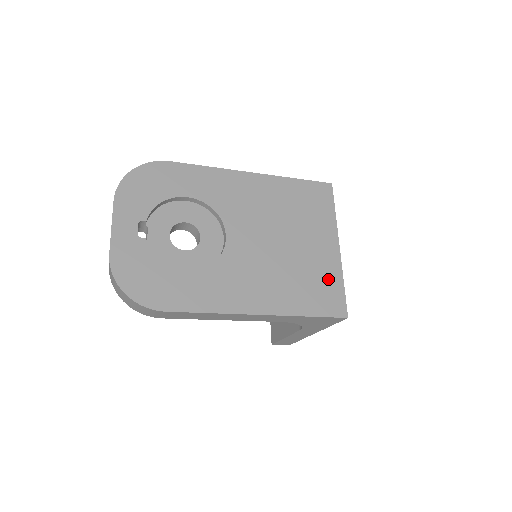
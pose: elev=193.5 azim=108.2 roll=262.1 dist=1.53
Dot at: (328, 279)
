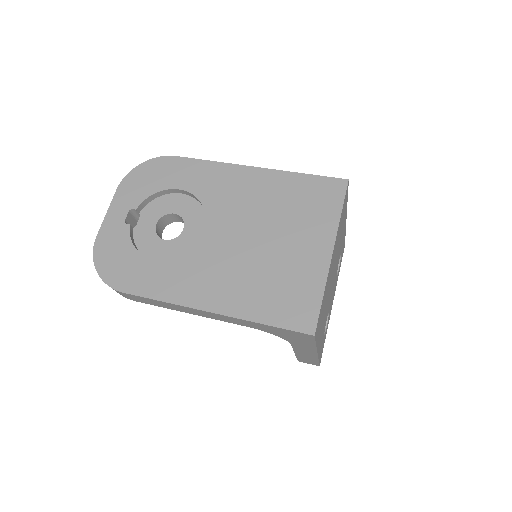
Dot at: (304, 287)
